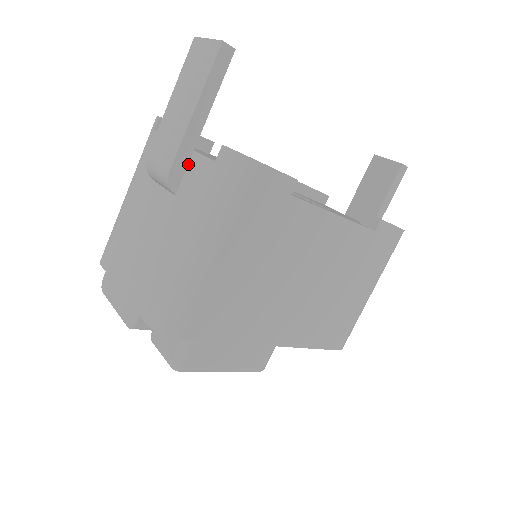
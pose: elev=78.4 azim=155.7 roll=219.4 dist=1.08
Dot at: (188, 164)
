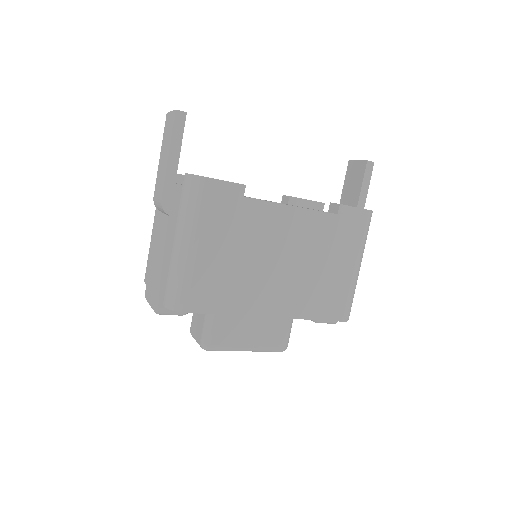
Dot at: (173, 193)
